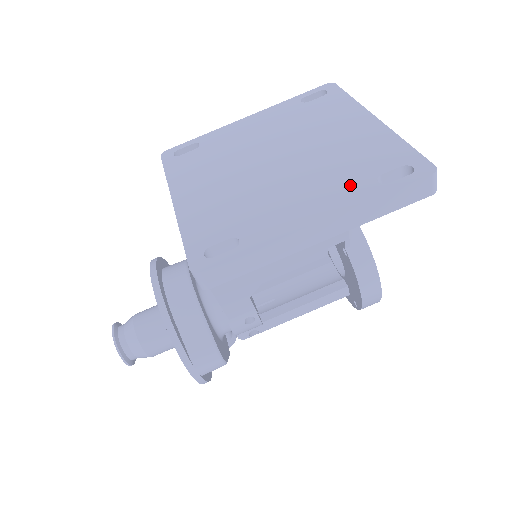
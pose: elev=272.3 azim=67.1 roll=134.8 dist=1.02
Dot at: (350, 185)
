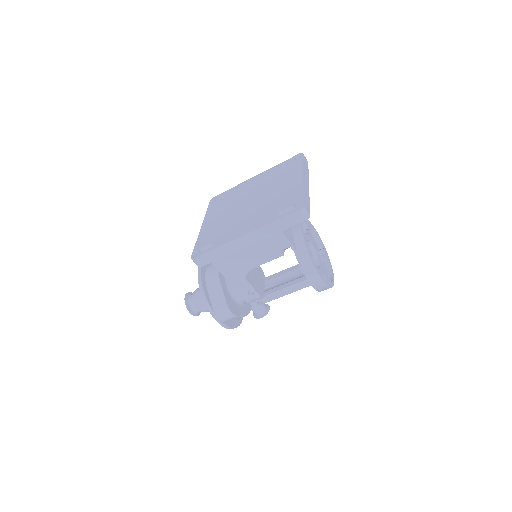
Dot at: (267, 216)
